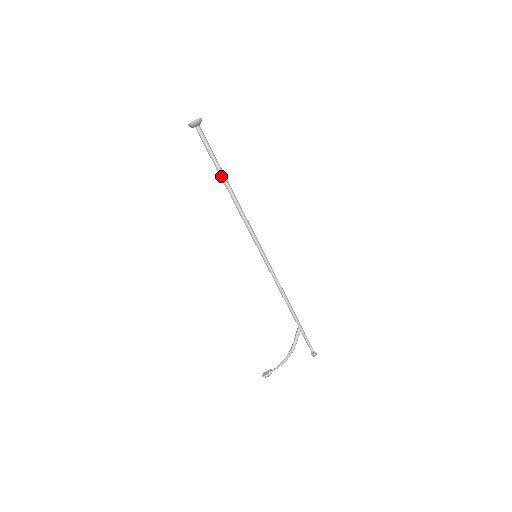
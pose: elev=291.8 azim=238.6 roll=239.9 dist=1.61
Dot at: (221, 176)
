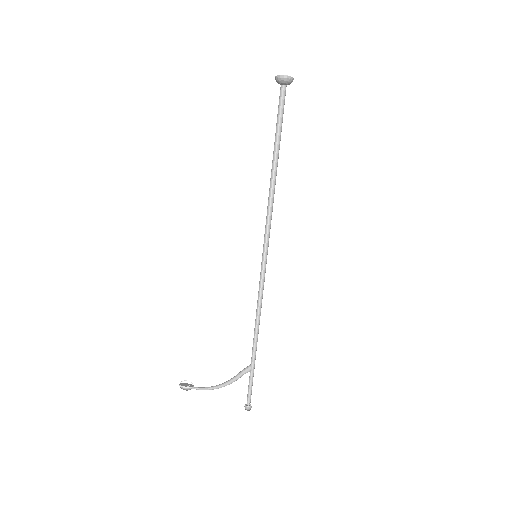
Dot at: (276, 150)
